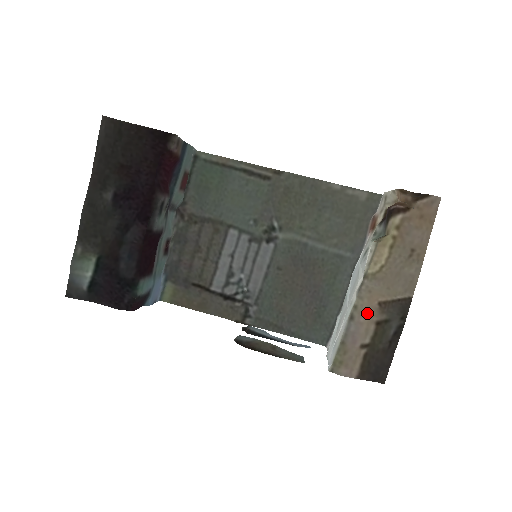
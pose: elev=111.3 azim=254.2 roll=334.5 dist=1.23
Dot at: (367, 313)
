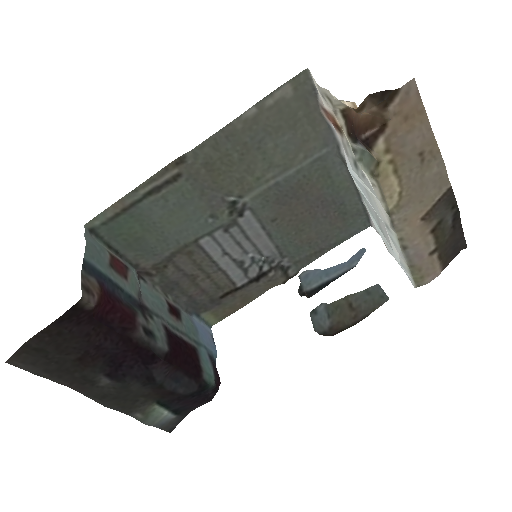
Dot at: (416, 235)
